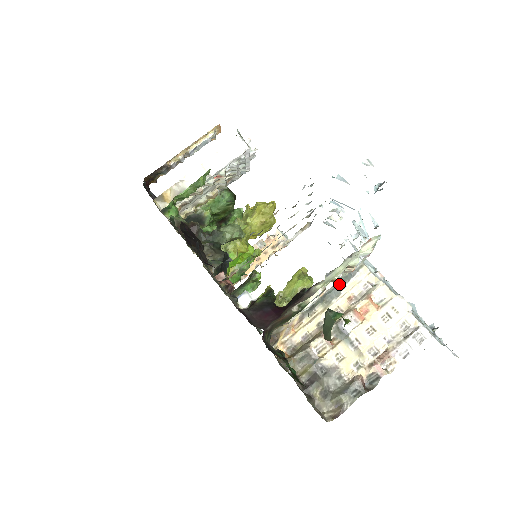
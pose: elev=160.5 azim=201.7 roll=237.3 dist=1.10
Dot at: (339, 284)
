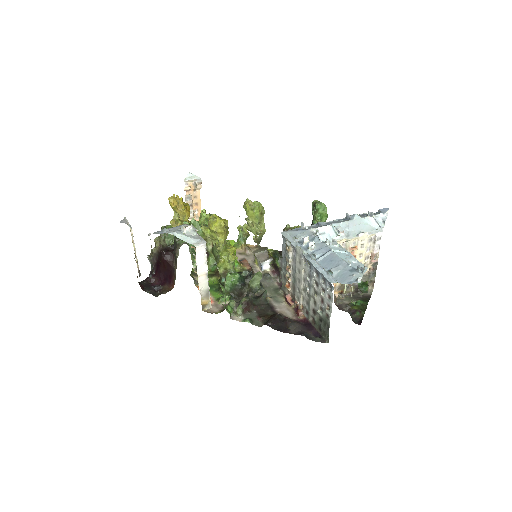
Dot at: occluded
